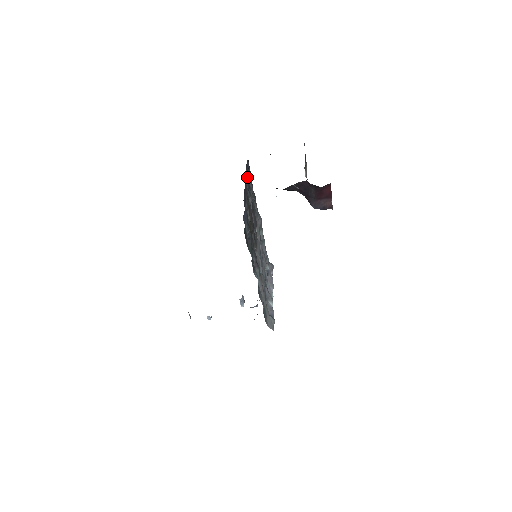
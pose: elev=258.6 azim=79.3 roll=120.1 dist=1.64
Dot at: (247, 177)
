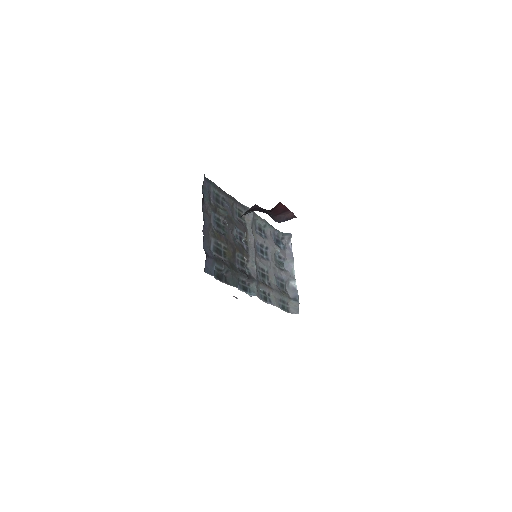
Dot at: (208, 202)
